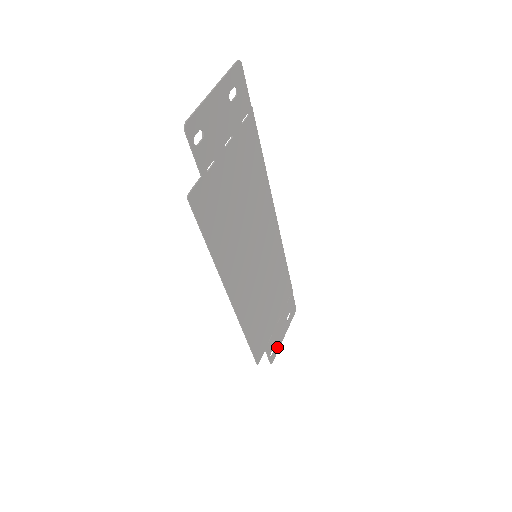
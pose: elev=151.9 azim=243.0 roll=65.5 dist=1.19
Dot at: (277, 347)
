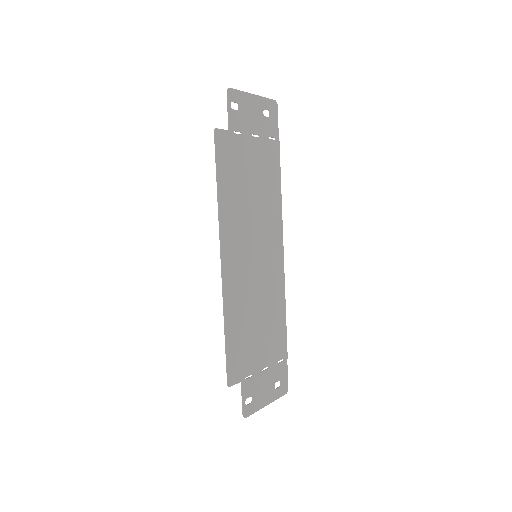
Dot at: (256, 405)
